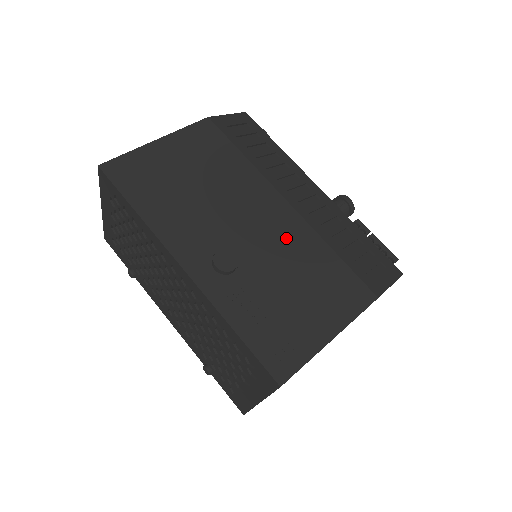
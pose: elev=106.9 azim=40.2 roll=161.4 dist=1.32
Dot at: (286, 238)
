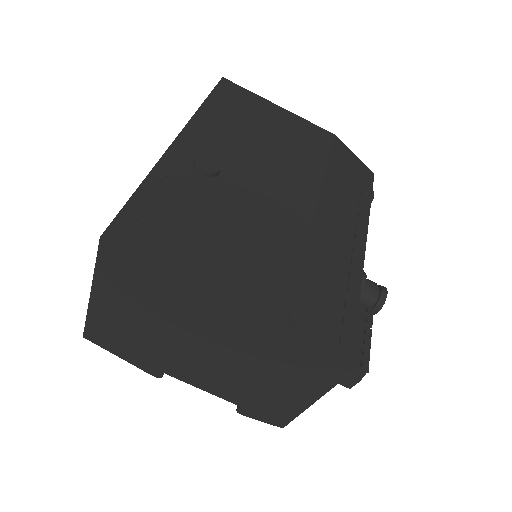
Dot at: (276, 212)
